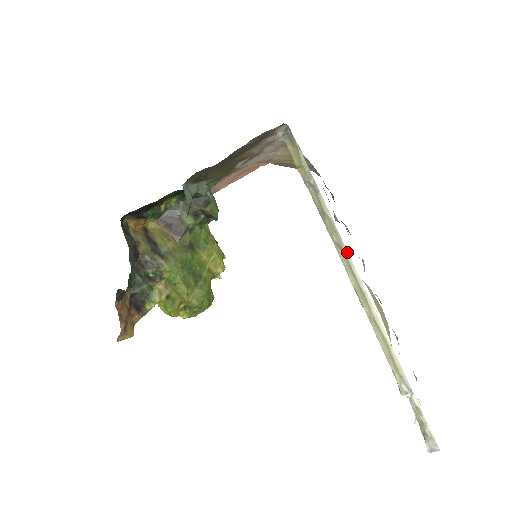
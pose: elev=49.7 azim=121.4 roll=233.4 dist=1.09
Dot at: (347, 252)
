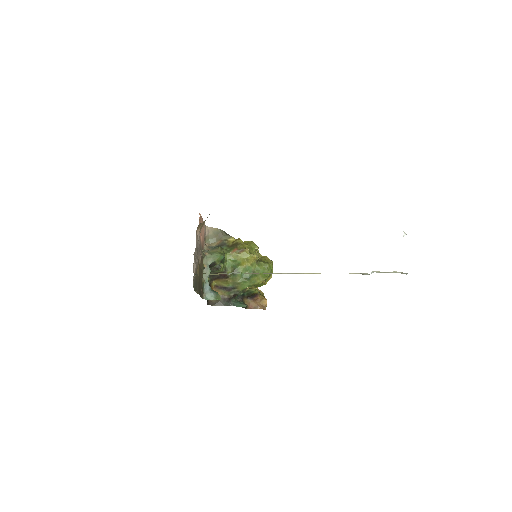
Dot at: (277, 273)
